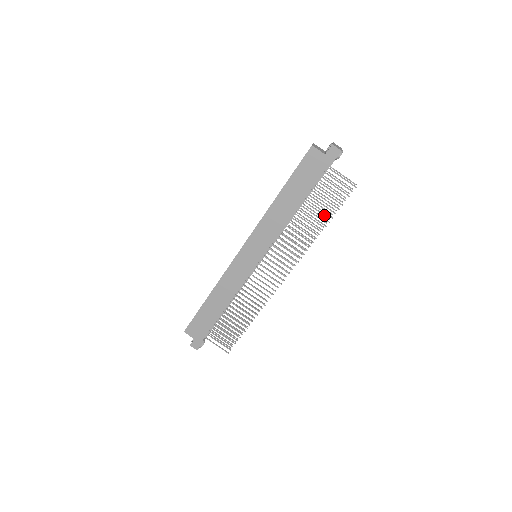
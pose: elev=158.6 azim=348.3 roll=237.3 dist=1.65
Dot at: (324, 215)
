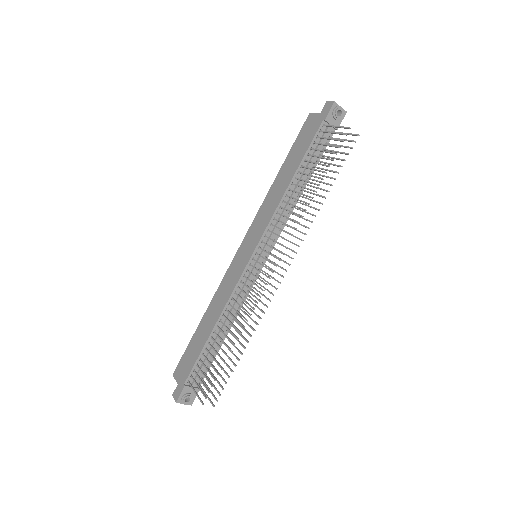
Dot at: (326, 183)
